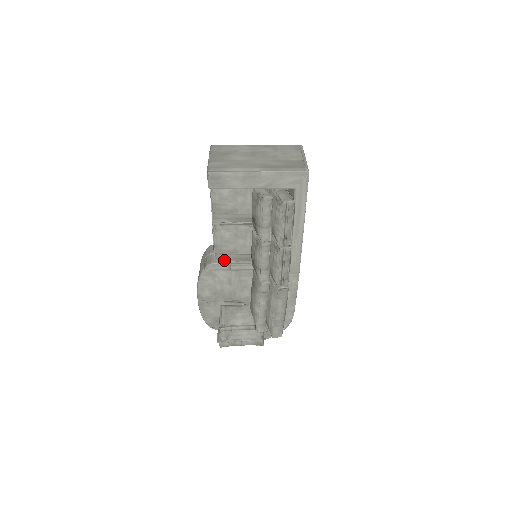
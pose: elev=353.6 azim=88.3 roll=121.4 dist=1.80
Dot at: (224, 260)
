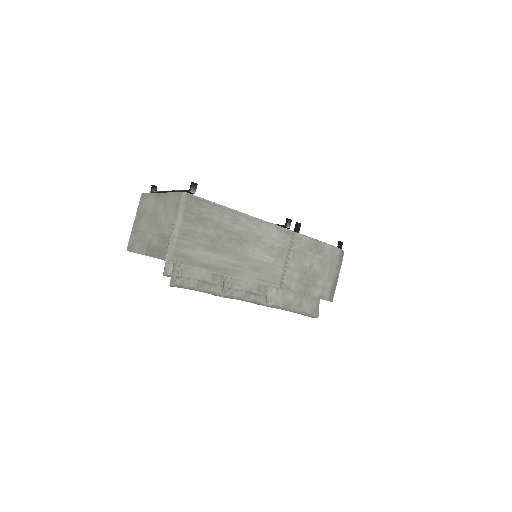
Dot at: occluded
